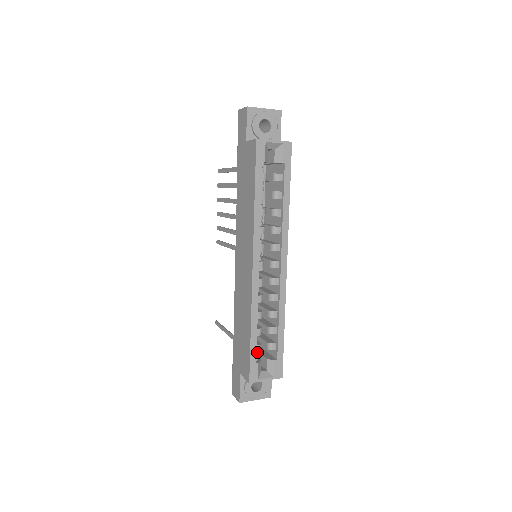
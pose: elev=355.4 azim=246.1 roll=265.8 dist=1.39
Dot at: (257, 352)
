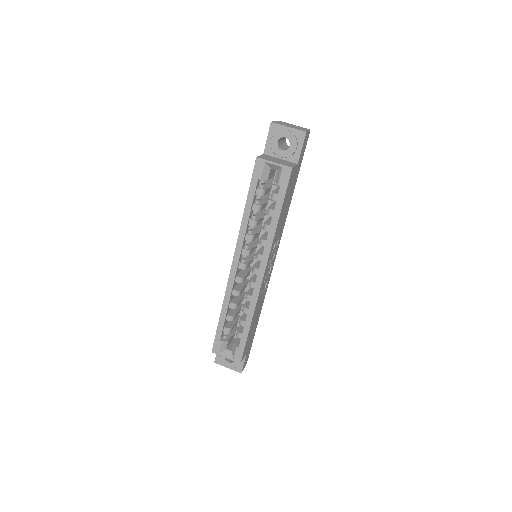
Dot at: (226, 333)
